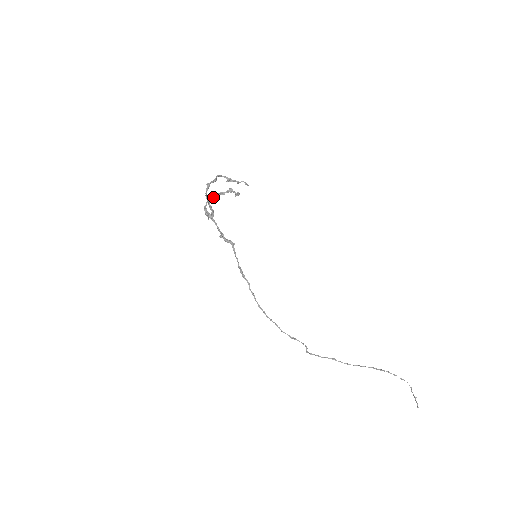
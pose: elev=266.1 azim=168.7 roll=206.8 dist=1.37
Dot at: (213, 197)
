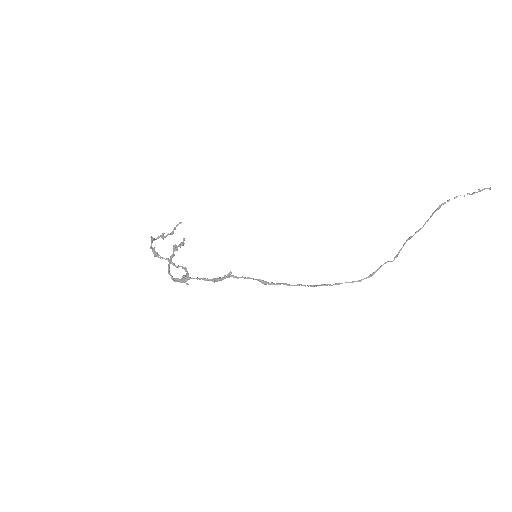
Dot at: (169, 266)
